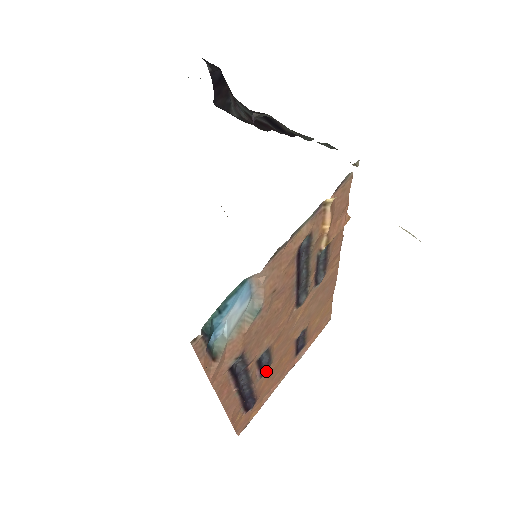
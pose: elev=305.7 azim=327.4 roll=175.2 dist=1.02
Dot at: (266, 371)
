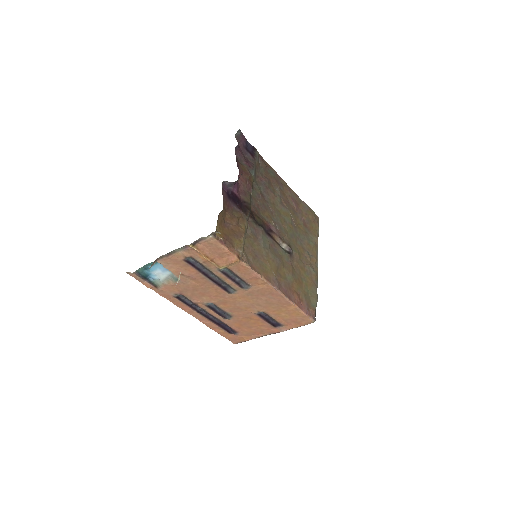
Dot at: (228, 317)
